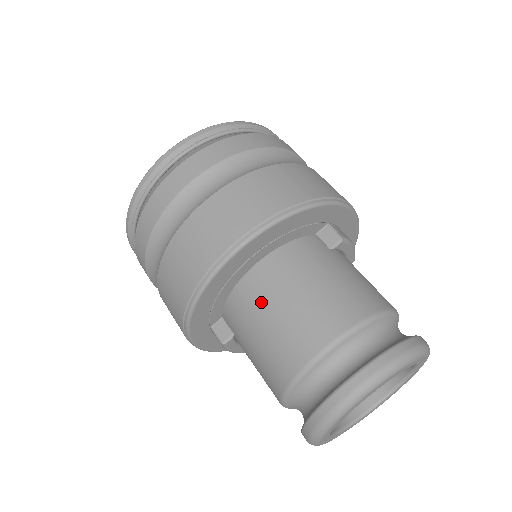
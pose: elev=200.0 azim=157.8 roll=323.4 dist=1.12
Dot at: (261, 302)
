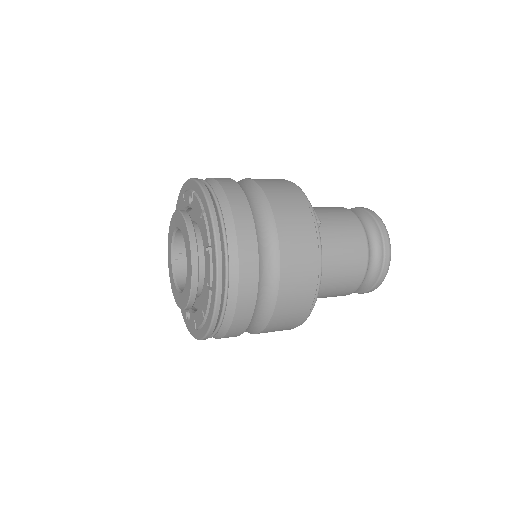
Dot at: (320, 291)
